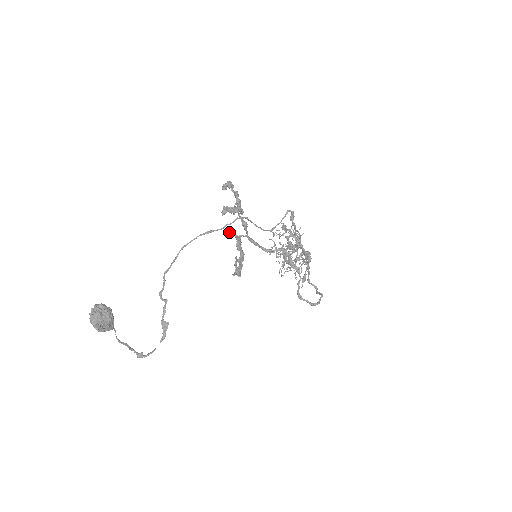
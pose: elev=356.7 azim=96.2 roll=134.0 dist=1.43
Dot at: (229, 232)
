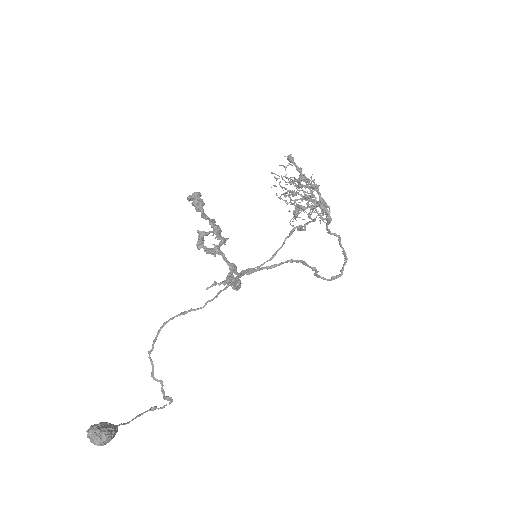
Dot at: occluded
